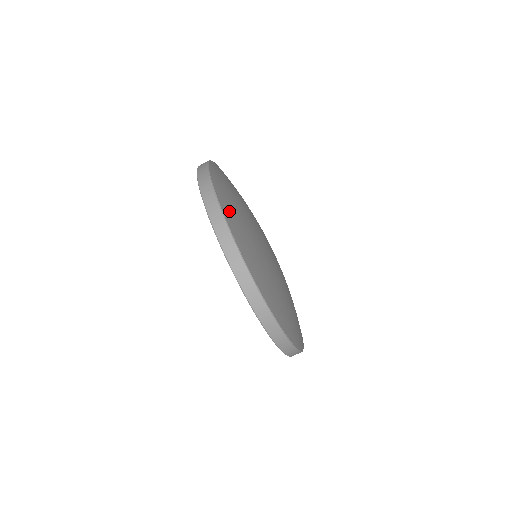
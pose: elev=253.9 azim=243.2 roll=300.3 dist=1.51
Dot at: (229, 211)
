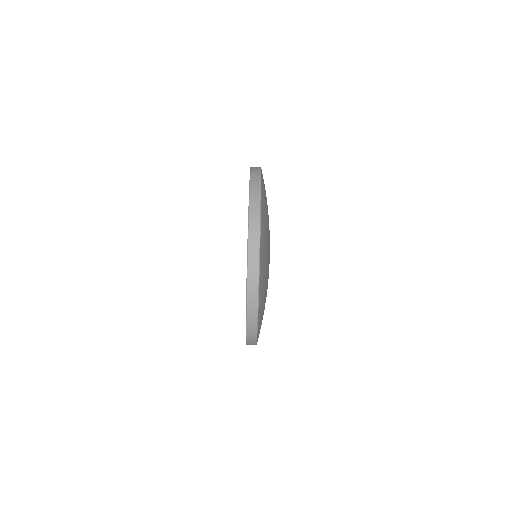
Dot at: (264, 220)
